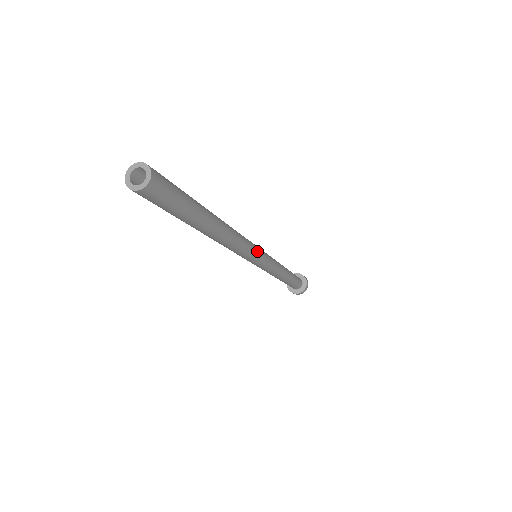
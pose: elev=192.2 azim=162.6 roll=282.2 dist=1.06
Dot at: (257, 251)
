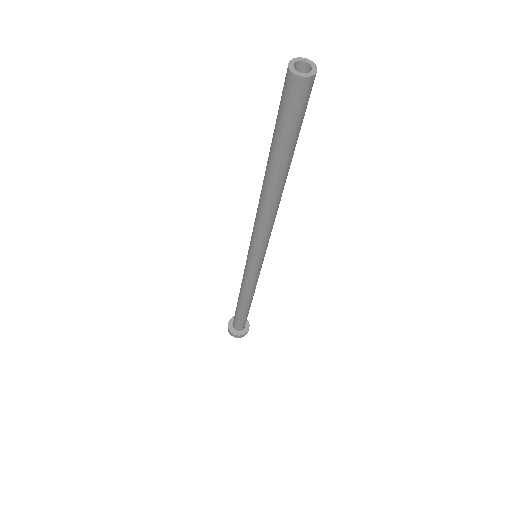
Dot at: (264, 251)
